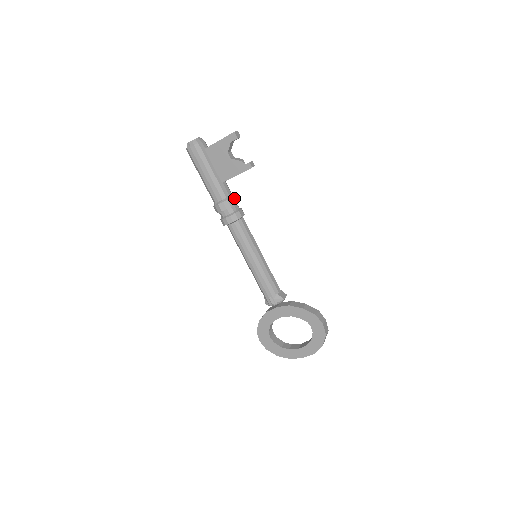
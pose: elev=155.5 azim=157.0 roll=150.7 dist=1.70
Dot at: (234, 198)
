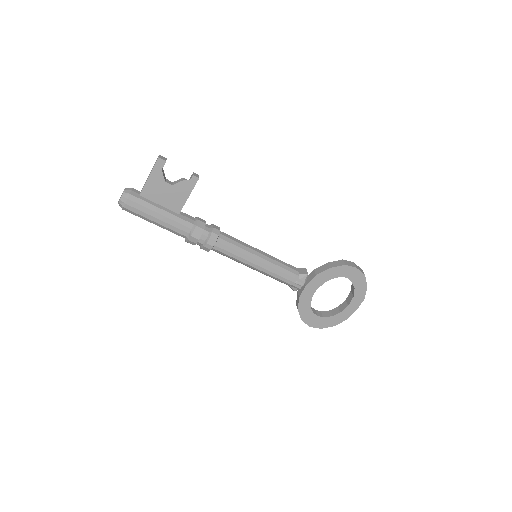
Dot at: (200, 220)
